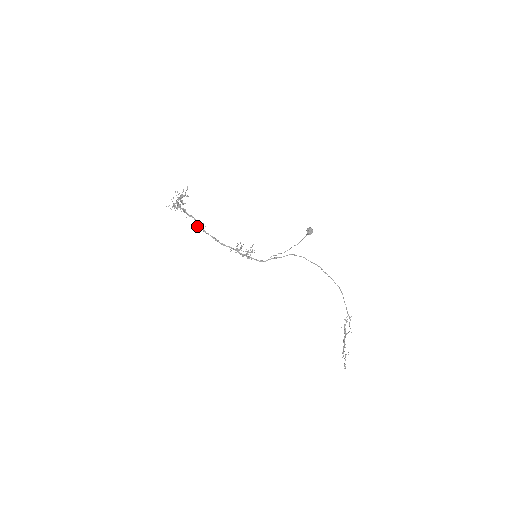
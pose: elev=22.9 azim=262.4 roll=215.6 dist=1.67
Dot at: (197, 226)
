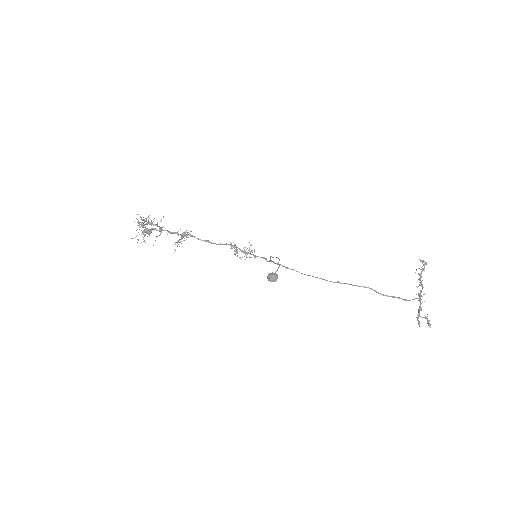
Dot at: (183, 237)
